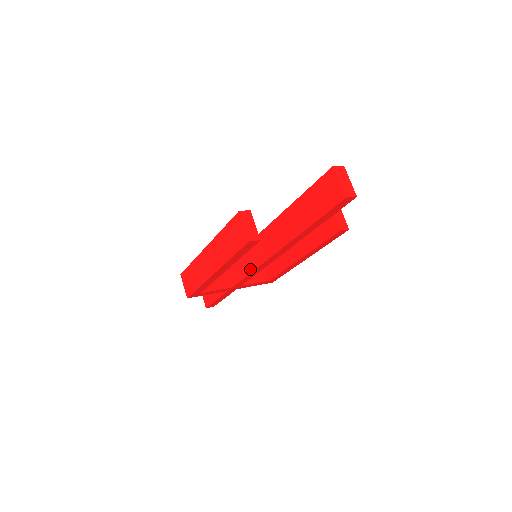
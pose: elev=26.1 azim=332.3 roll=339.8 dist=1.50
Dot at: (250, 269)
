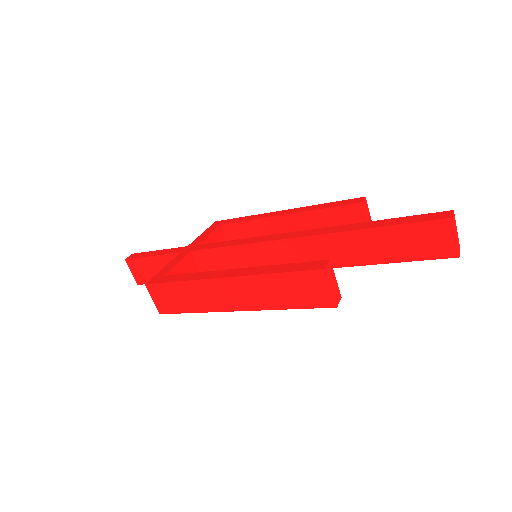
Dot at: occluded
